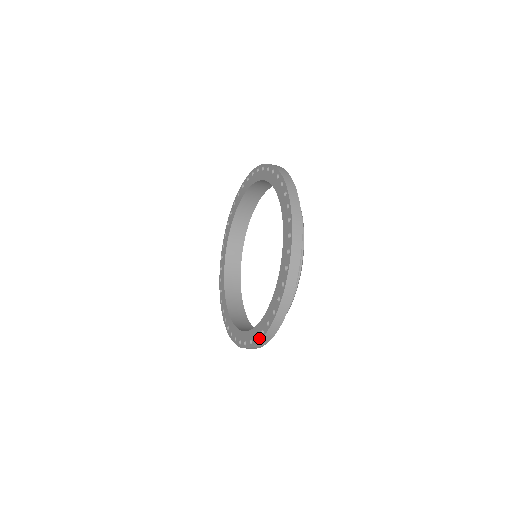
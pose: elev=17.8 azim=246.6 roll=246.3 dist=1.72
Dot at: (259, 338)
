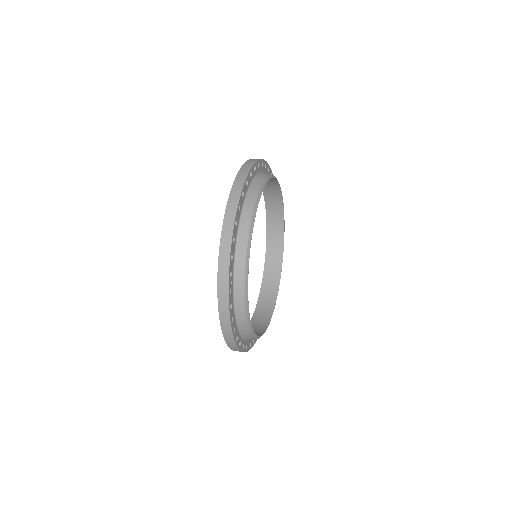
Dot at: occluded
